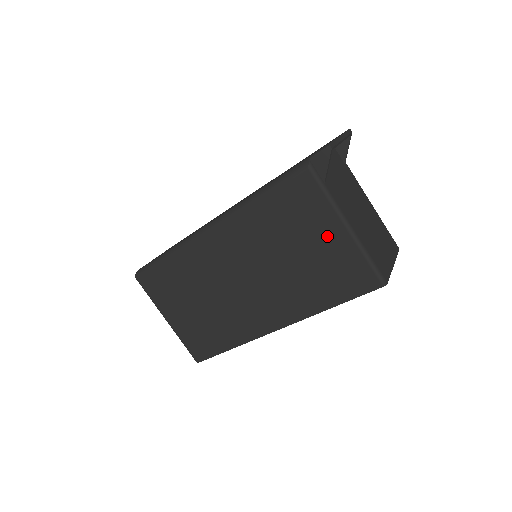
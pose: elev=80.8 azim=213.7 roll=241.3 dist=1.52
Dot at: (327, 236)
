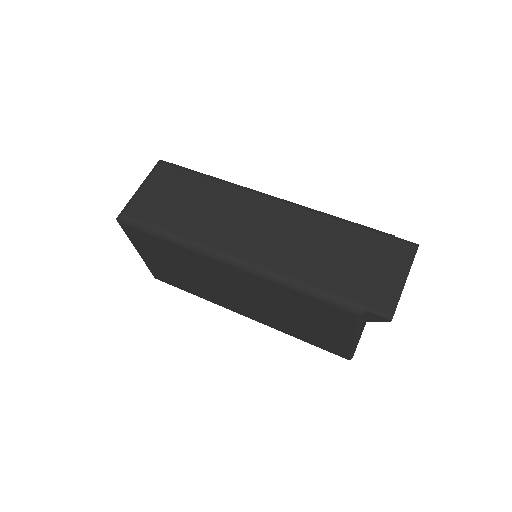
Dot at: (334, 332)
